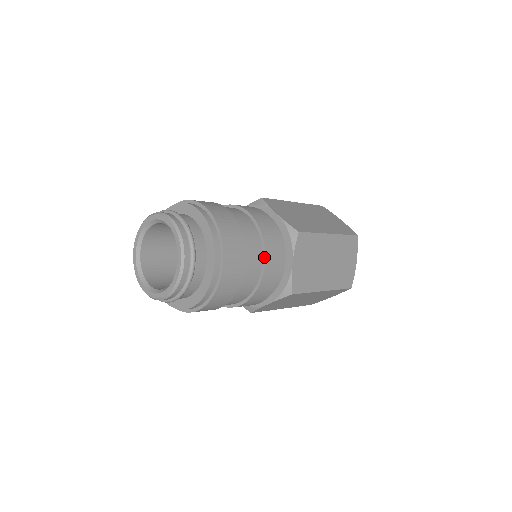
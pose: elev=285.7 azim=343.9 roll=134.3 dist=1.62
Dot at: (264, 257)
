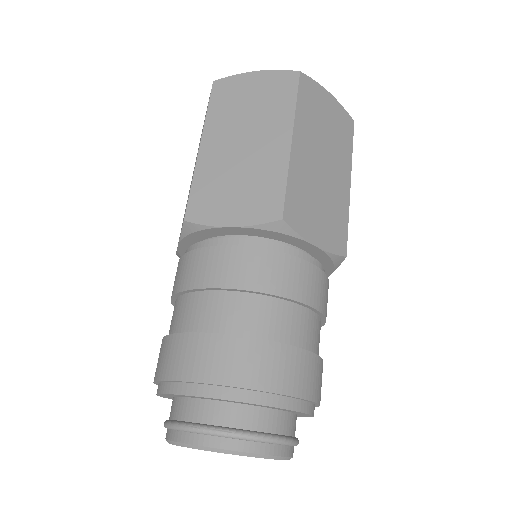
Dot at: (299, 304)
